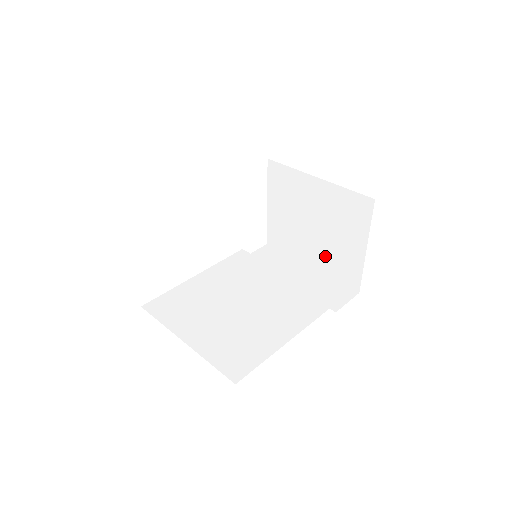
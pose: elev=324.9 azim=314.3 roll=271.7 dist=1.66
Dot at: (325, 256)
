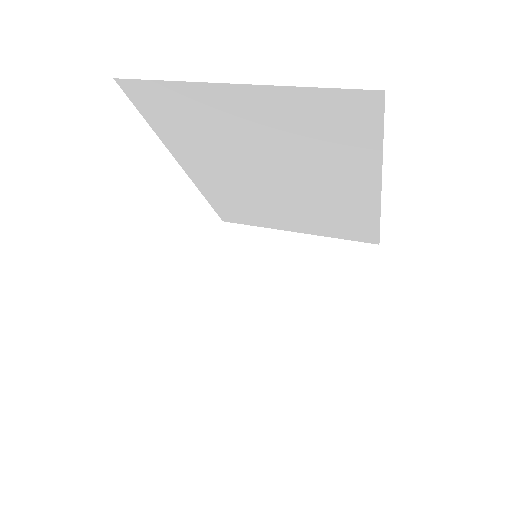
Dot at: (296, 340)
